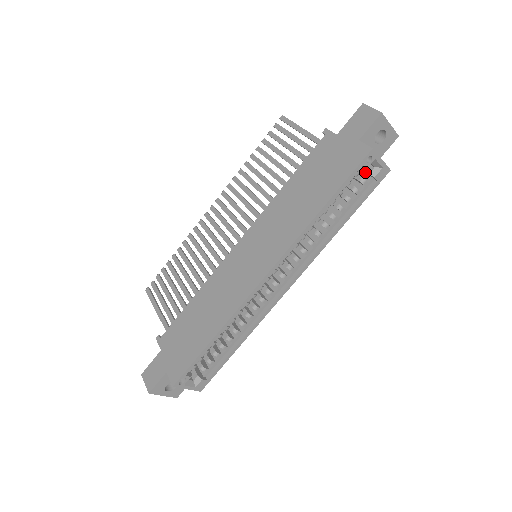
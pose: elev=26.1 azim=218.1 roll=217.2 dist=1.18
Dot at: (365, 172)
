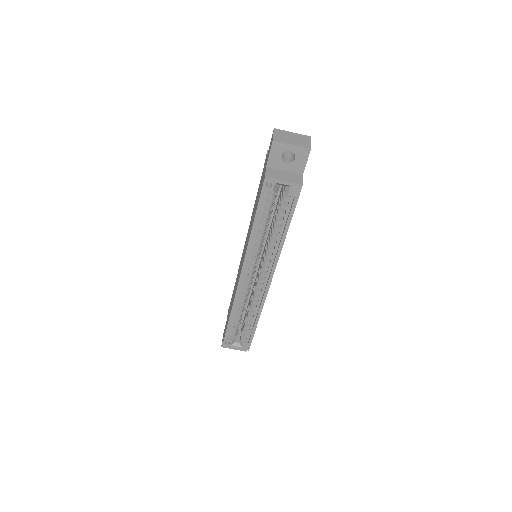
Dot at: occluded
